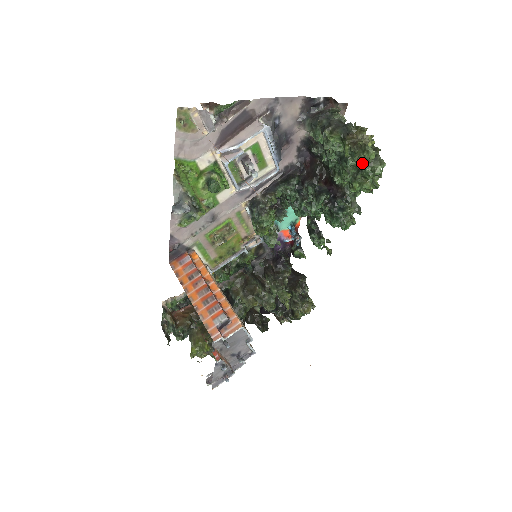
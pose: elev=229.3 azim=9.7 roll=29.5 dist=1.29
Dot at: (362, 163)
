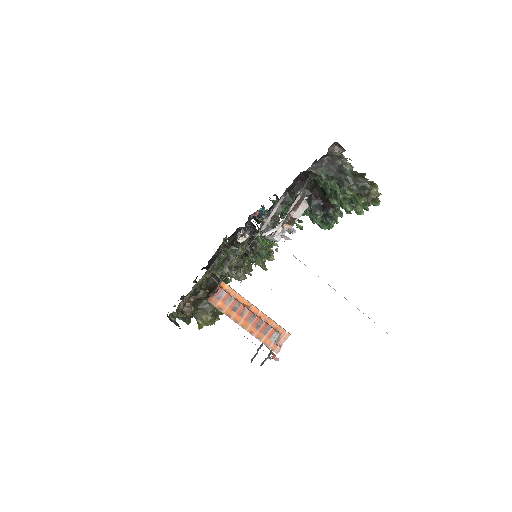
Dot at: occluded
